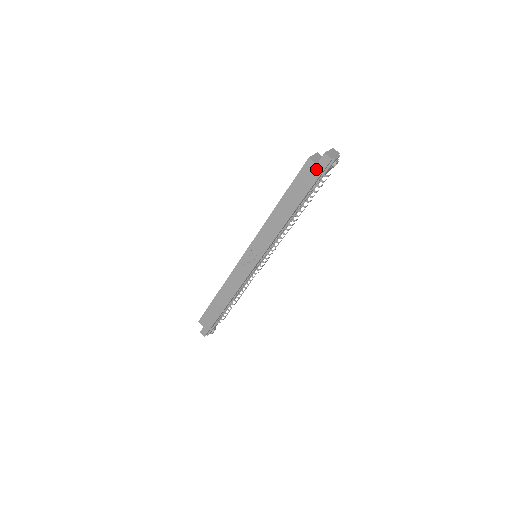
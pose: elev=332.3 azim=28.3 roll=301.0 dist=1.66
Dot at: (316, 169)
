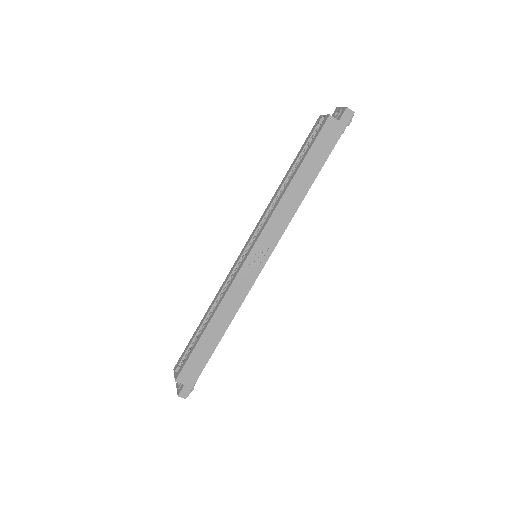
Dot at: (338, 126)
